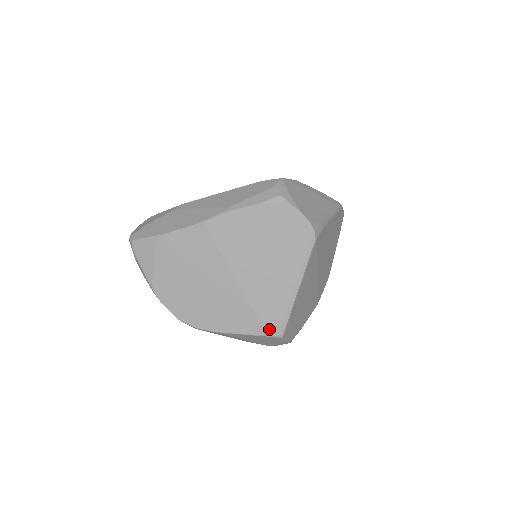
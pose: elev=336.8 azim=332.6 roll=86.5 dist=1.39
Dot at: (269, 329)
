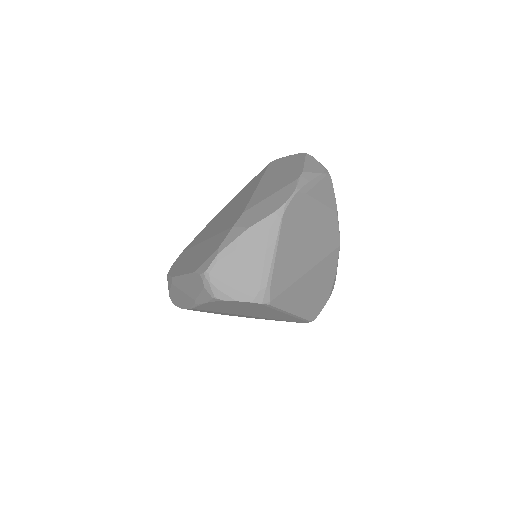
Dot at: (299, 322)
